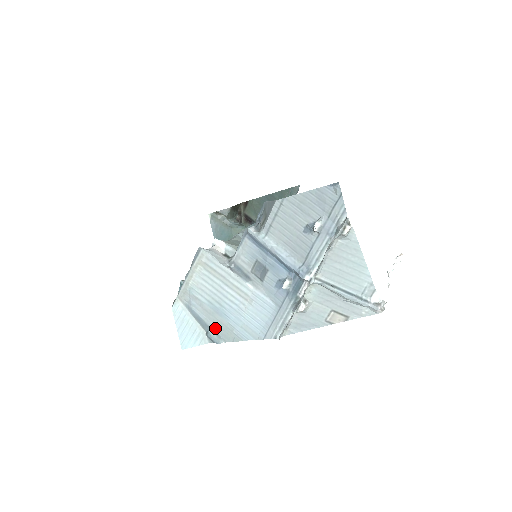
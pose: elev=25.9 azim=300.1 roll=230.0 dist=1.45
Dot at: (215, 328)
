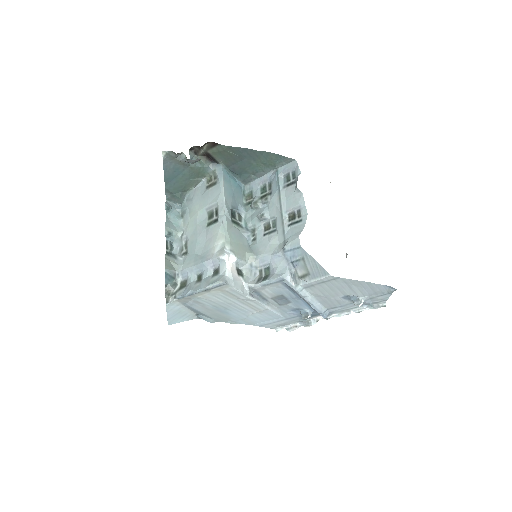
Dot at: (211, 316)
